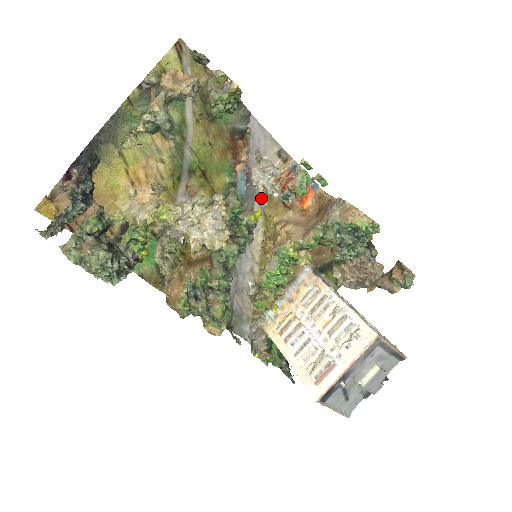
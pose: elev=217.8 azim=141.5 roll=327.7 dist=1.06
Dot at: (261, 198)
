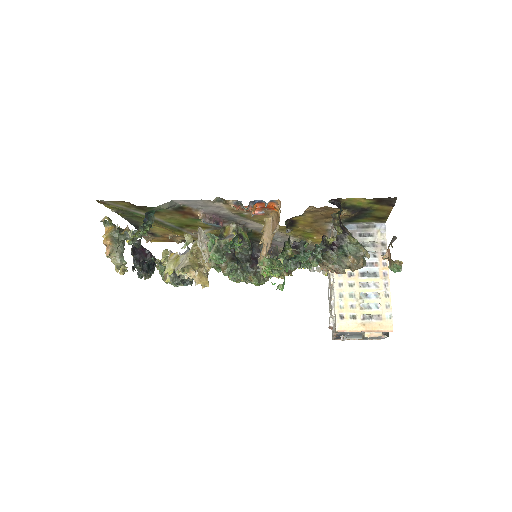
Dot at: (239, 217)
